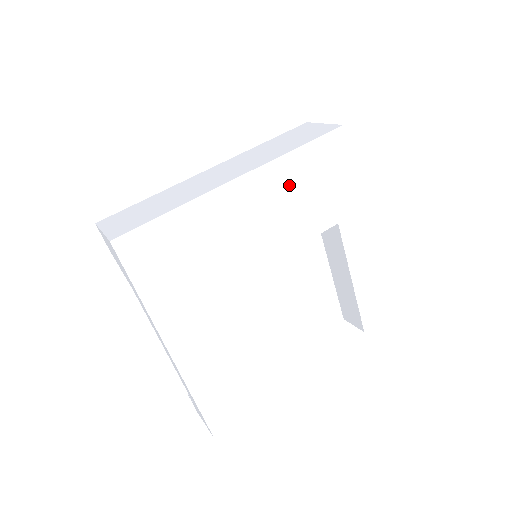
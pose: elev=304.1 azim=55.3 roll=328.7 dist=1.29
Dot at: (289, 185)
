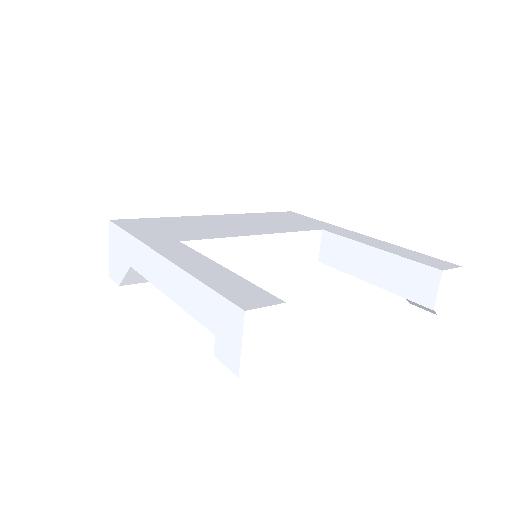
Dot at: (259, 219)
